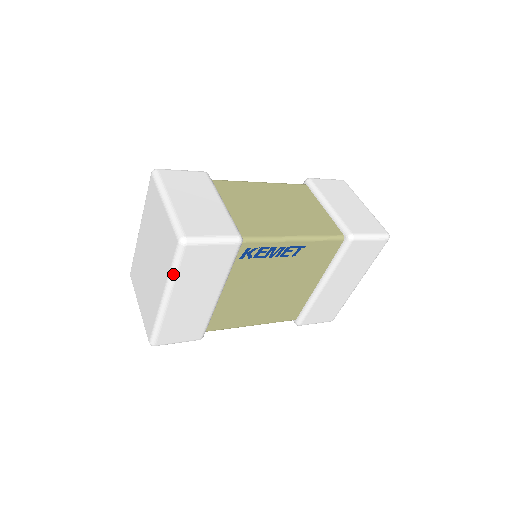
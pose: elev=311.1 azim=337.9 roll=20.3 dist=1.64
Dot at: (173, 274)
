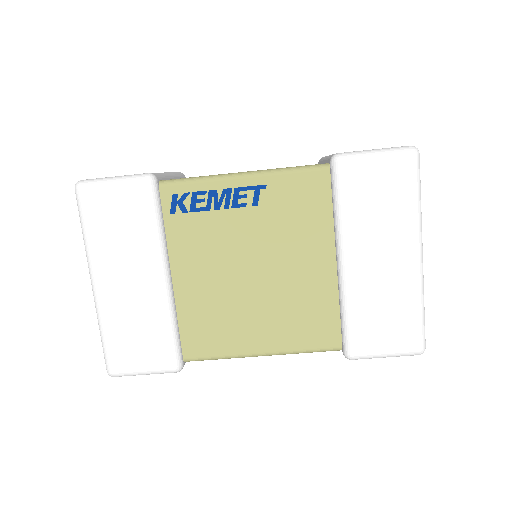
Dot at: (84, 238)
